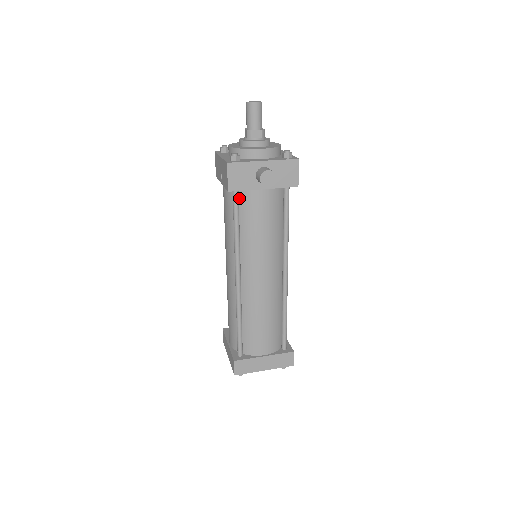
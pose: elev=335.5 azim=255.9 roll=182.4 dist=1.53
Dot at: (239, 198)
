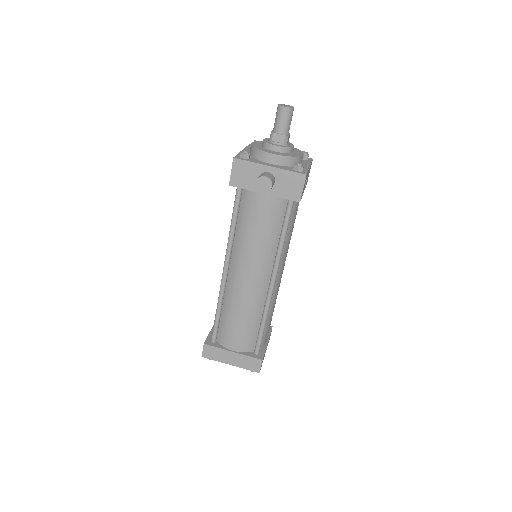
Dot at: (242, 195)
